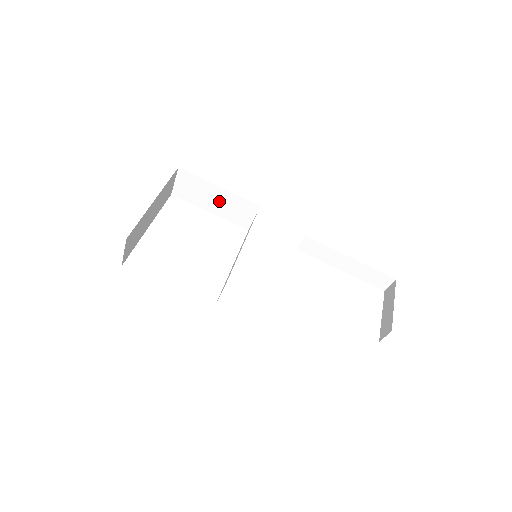
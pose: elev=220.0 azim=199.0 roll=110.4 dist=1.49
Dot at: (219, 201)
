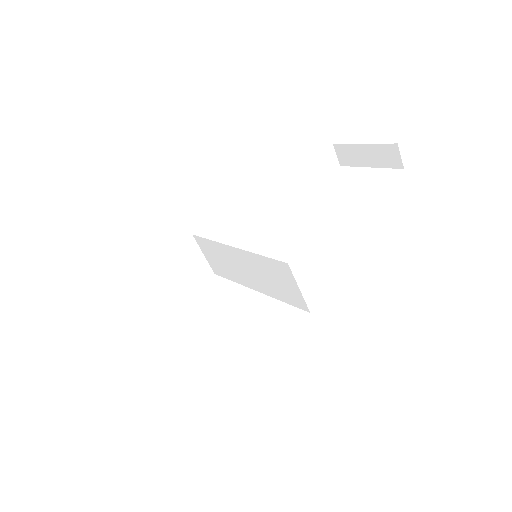
Dot at: (161, 287)
